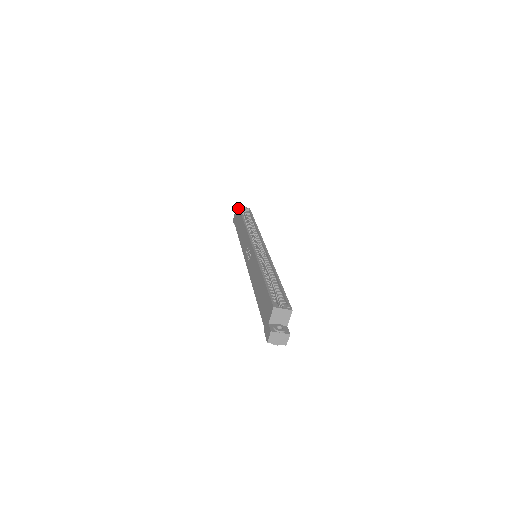
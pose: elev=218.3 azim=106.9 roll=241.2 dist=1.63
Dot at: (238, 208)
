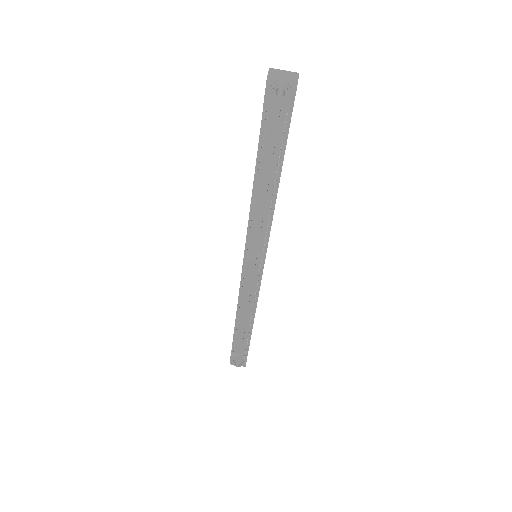
Dot at: occluded
